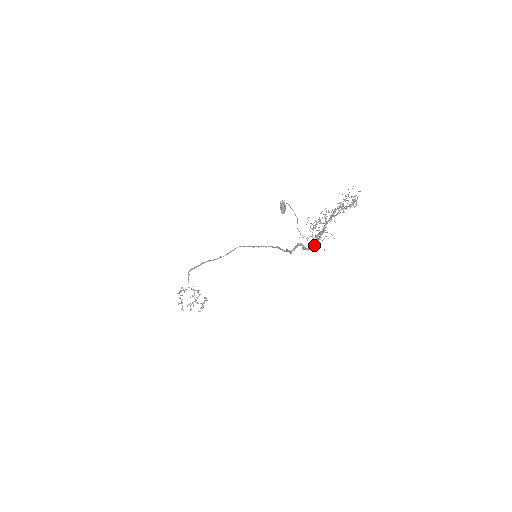
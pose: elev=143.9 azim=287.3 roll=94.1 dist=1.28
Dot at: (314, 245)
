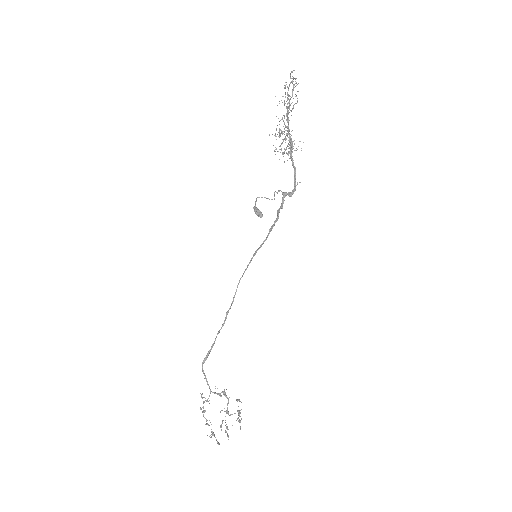
Dot at: occluded
